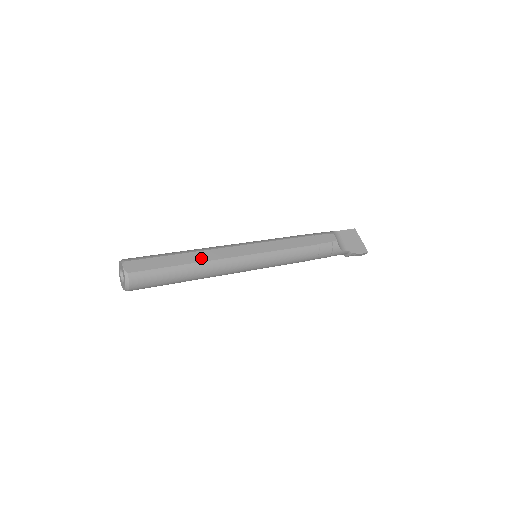
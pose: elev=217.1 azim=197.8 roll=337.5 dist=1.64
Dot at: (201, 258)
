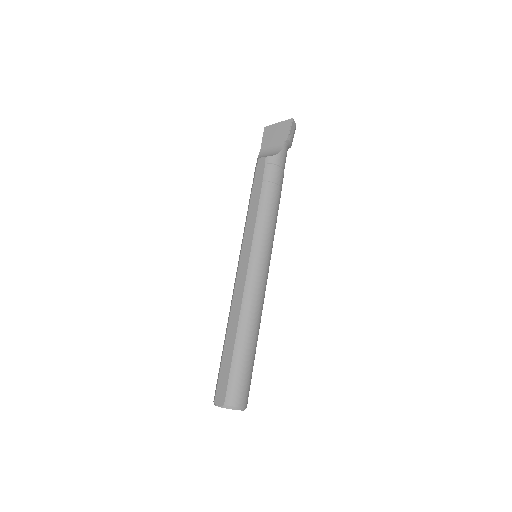
Dot at: (235, 322)
